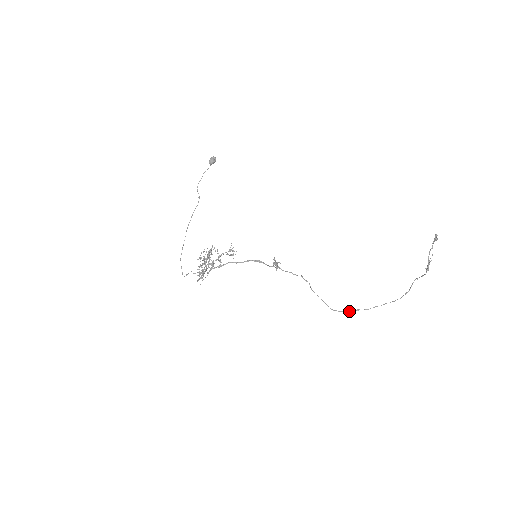
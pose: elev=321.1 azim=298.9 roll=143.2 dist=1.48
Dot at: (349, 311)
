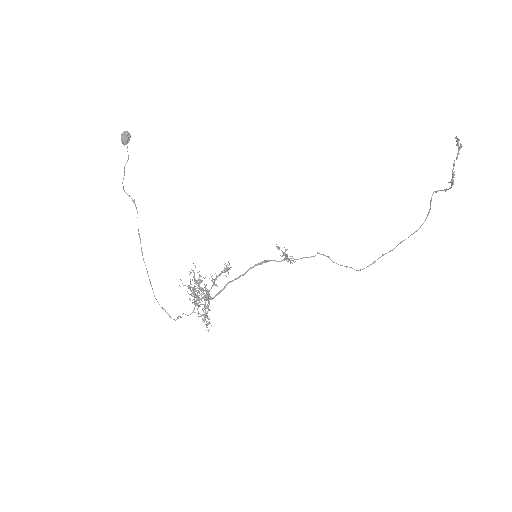
Dot at: (375, 261)
